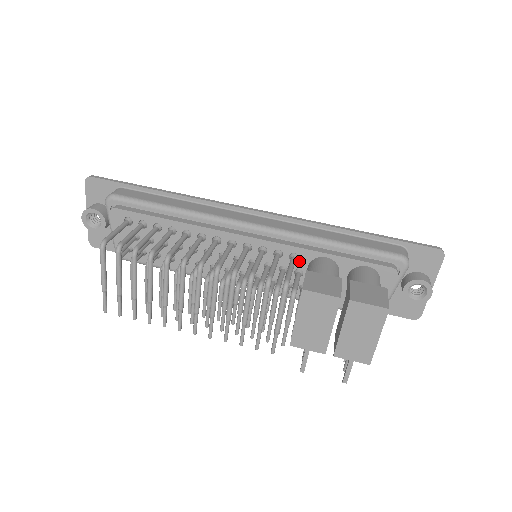
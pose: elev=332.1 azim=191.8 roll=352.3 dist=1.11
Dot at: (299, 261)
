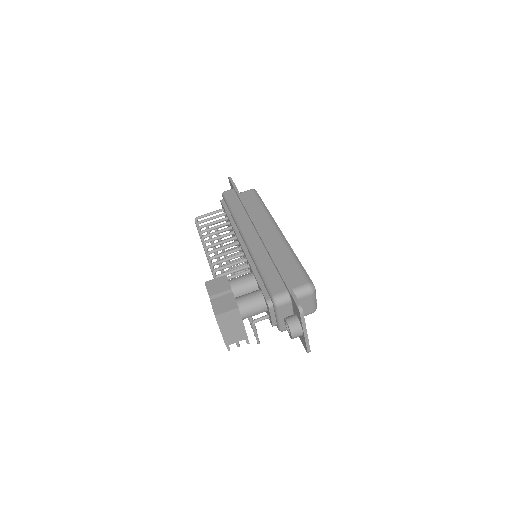
Dot at: occluded
